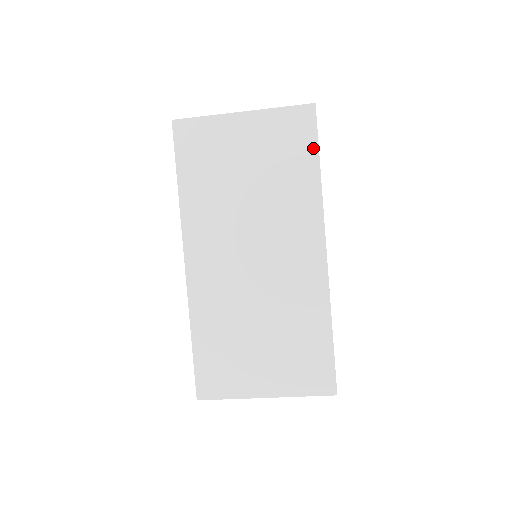
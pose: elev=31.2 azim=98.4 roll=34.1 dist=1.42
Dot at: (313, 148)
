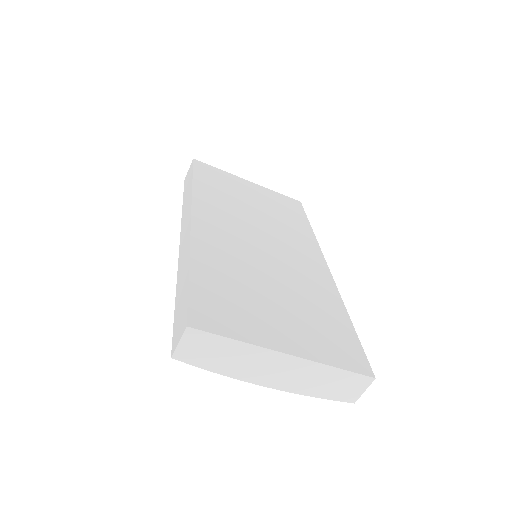
Dot at: (303, 216)
